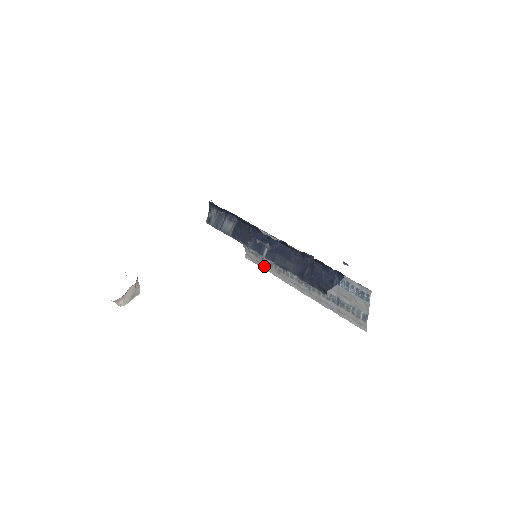
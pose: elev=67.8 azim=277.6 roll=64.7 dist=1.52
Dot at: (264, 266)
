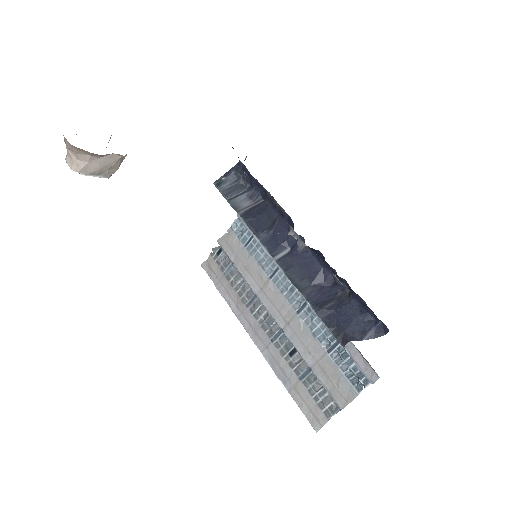
Dot at: (222, 286)
